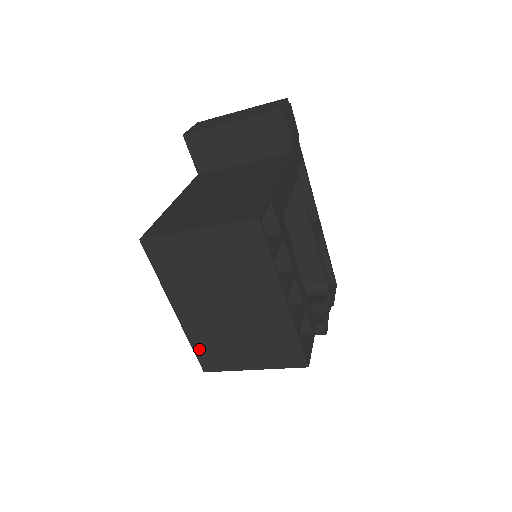
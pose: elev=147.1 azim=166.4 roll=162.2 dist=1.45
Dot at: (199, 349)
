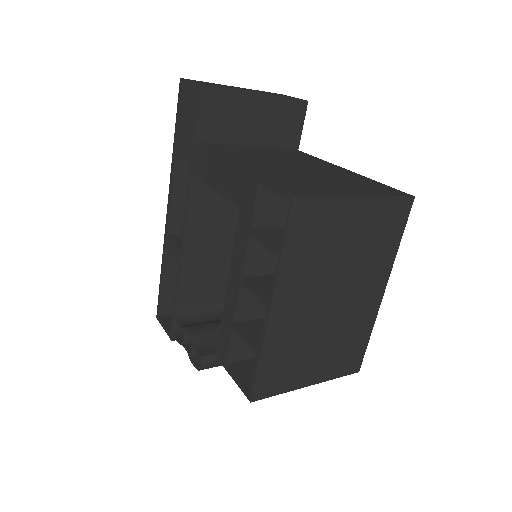
Dot at: (266, 366)
